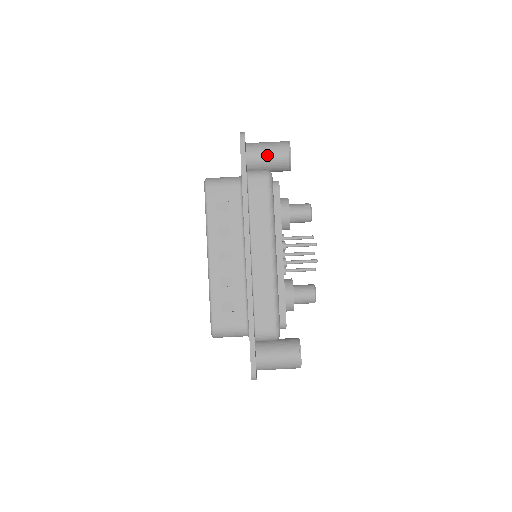
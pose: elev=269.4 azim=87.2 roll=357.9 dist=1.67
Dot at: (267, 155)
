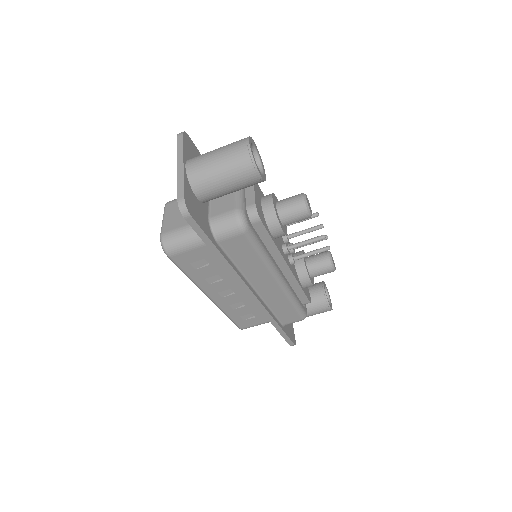
Dot at: (227, 189)
